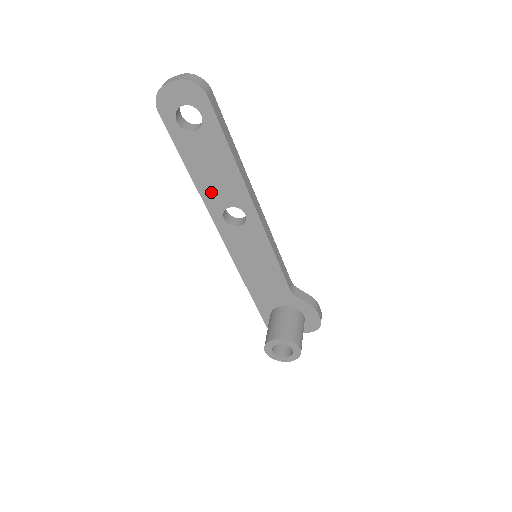
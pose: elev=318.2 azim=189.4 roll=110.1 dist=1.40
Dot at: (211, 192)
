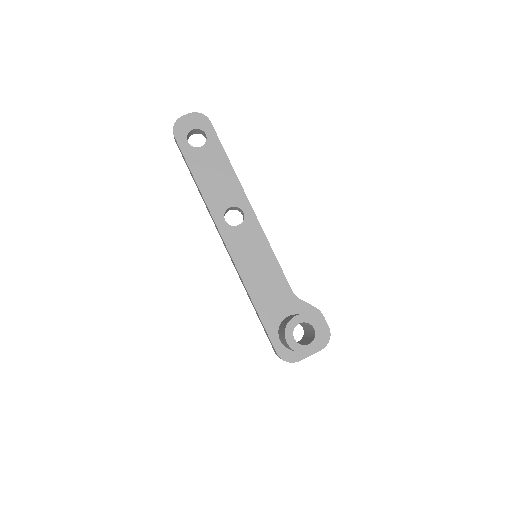
Dot at: (214, 196)
